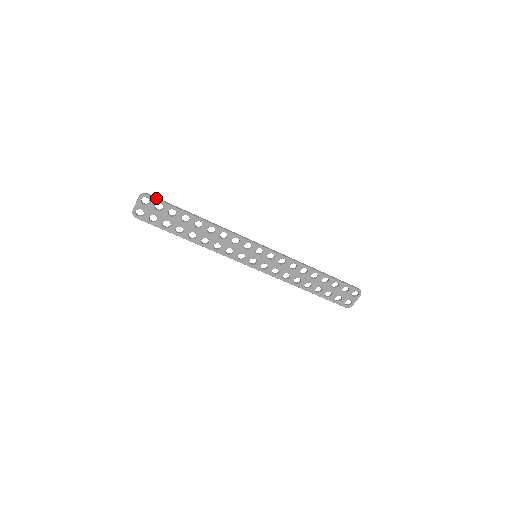
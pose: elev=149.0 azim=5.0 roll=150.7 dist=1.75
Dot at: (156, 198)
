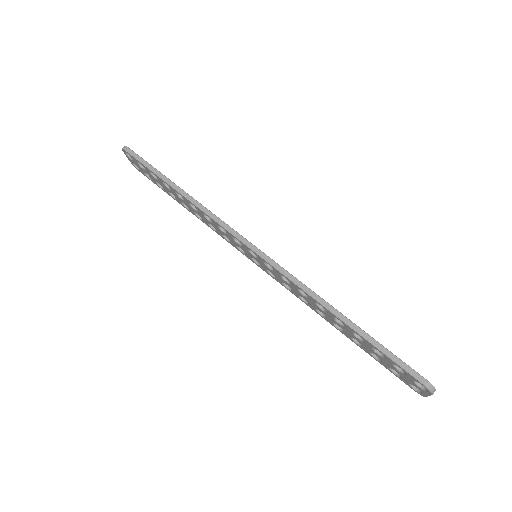
Dot at: (133, 154)
